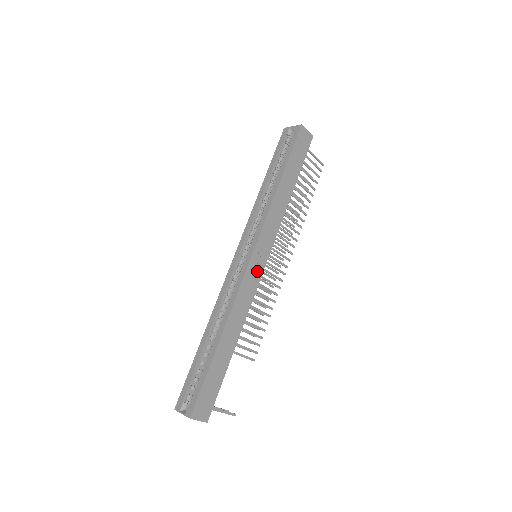
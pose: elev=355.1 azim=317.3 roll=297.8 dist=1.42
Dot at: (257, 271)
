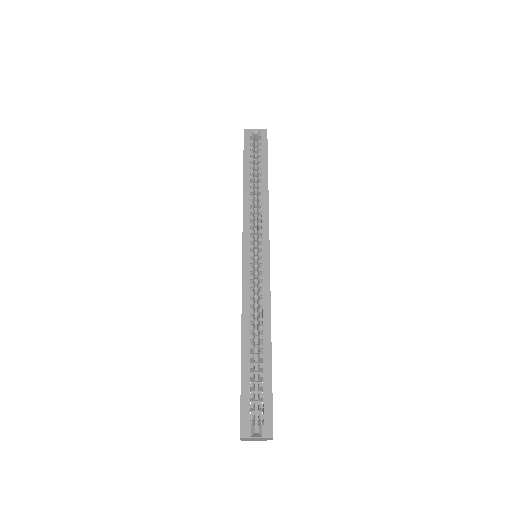
Dot at: occluded
